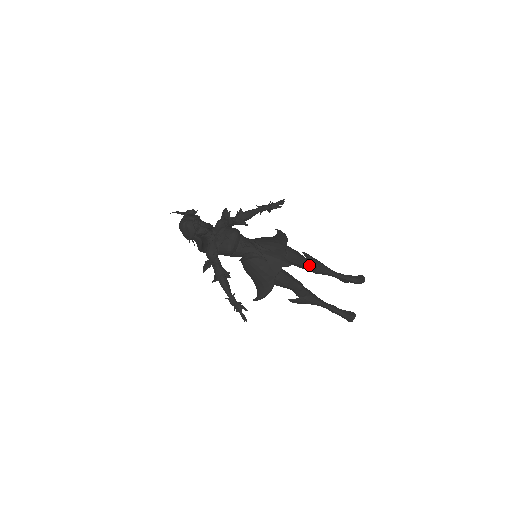
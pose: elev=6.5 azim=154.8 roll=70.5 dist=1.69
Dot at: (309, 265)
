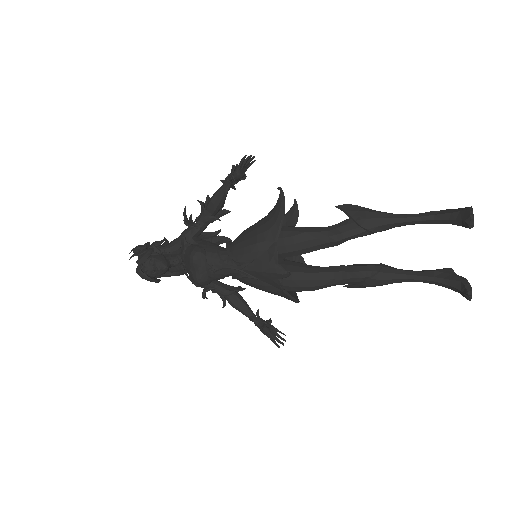
Dot at: (341, 240)
